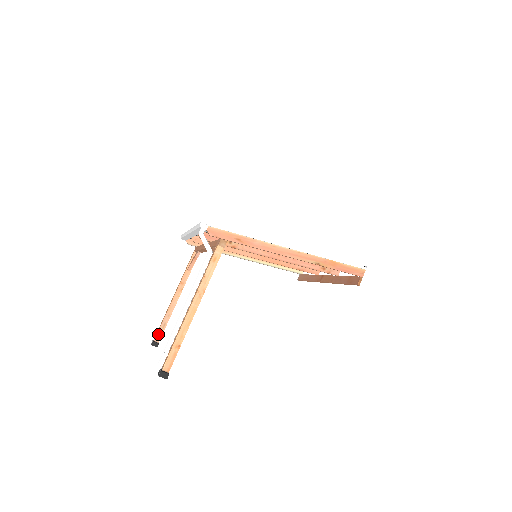
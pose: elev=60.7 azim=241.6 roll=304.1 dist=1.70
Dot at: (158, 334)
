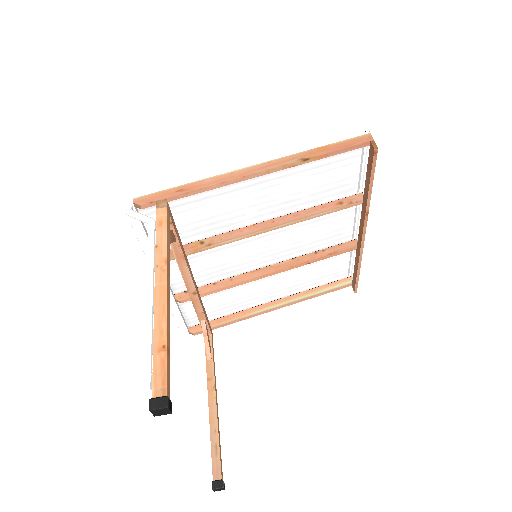
Dot at: (214, 467)
